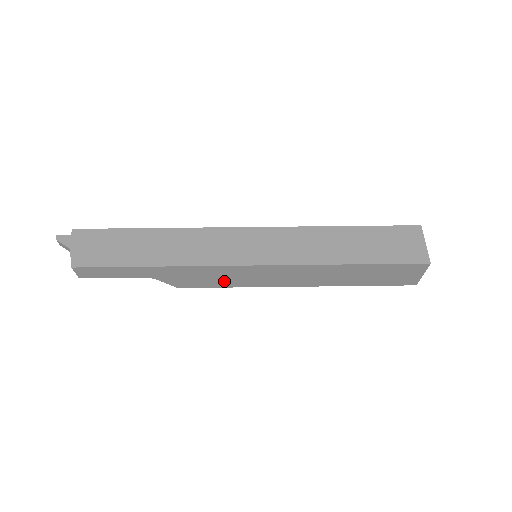
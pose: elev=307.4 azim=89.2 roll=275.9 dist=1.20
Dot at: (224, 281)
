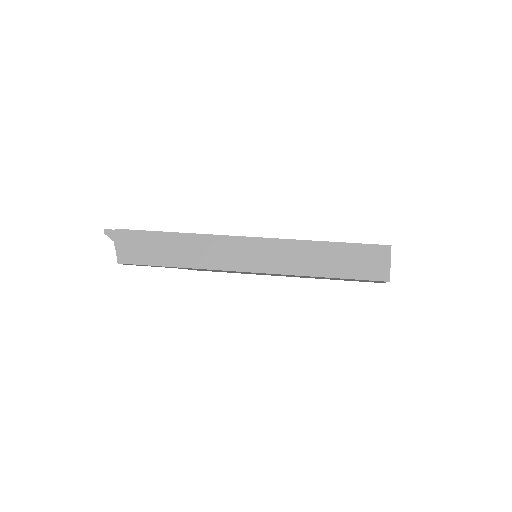
Dot at: (231, 272)
